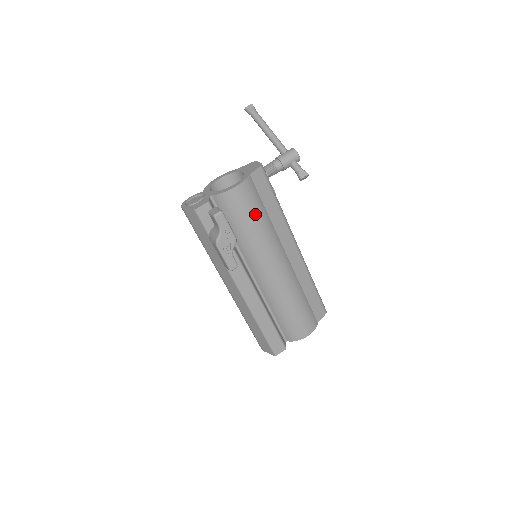
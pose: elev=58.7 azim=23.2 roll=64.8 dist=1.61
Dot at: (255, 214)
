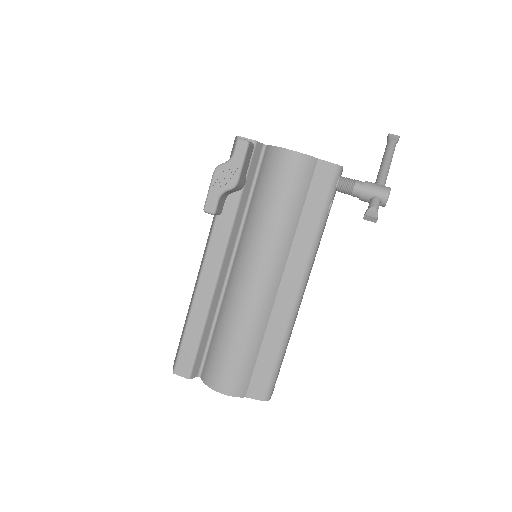
Dot at: (286, 198)
